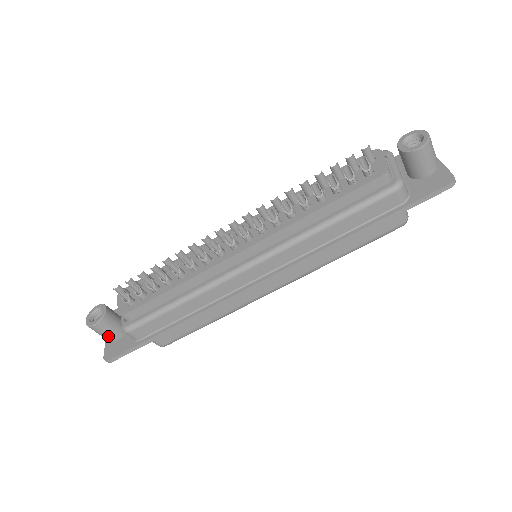
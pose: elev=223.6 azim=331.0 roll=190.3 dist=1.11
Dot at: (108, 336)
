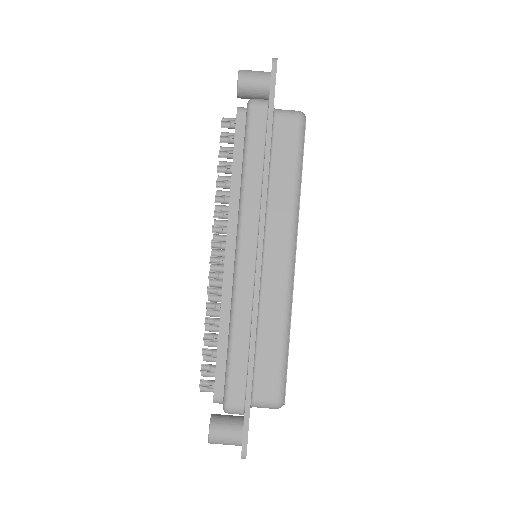
Dot at: (231, 437)
